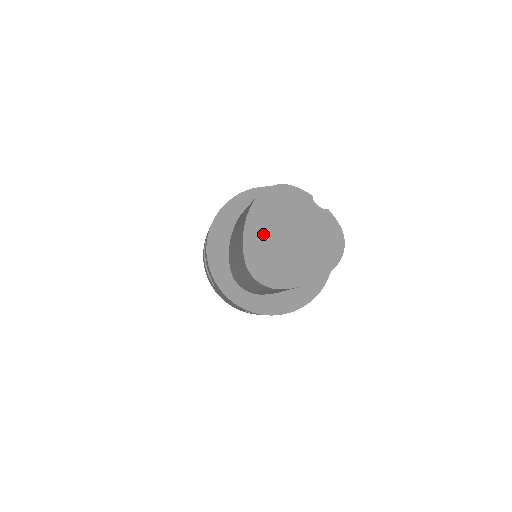
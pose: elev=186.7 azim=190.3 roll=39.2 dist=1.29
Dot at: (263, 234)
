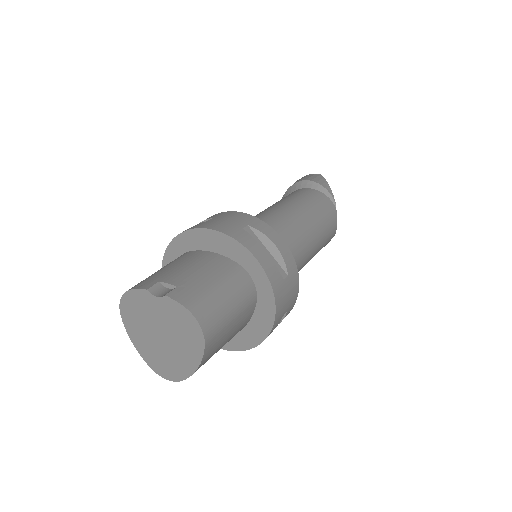
Dot at: (144, 341)
